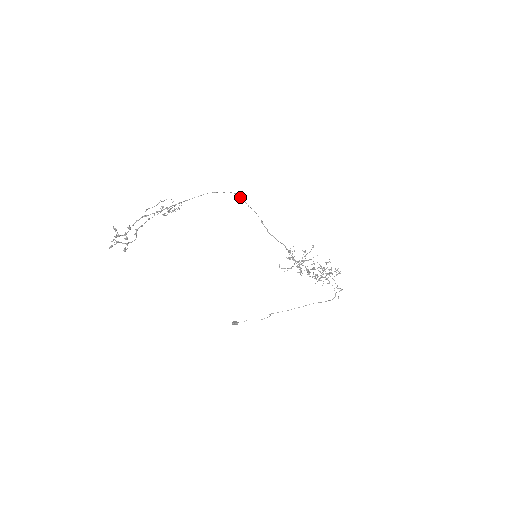
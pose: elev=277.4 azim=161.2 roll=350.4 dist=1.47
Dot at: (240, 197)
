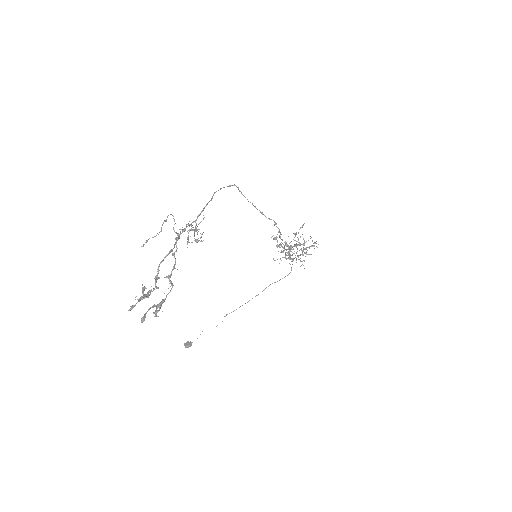
Dot at: (238, 188)
